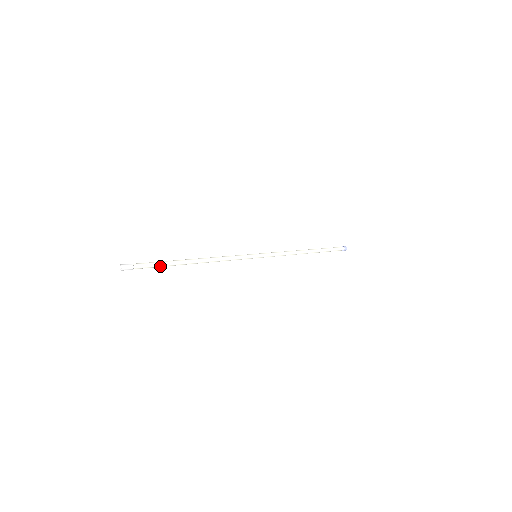
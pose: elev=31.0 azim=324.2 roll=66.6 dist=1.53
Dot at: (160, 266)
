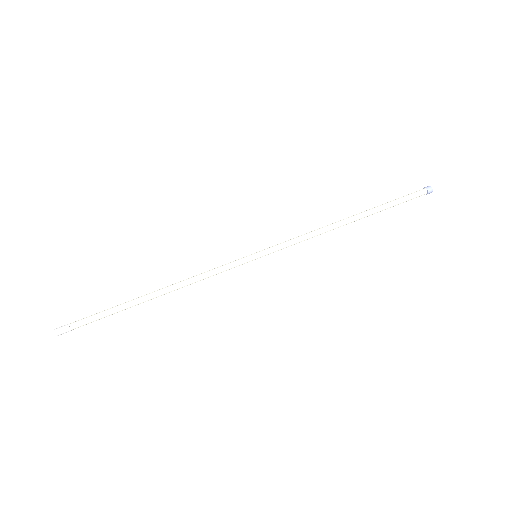
Dot at: (108, 315)
